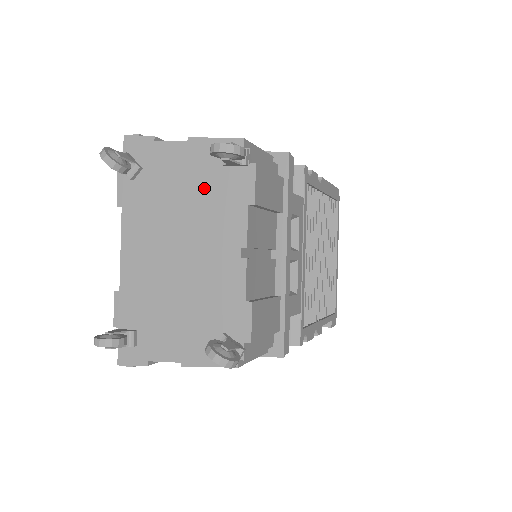
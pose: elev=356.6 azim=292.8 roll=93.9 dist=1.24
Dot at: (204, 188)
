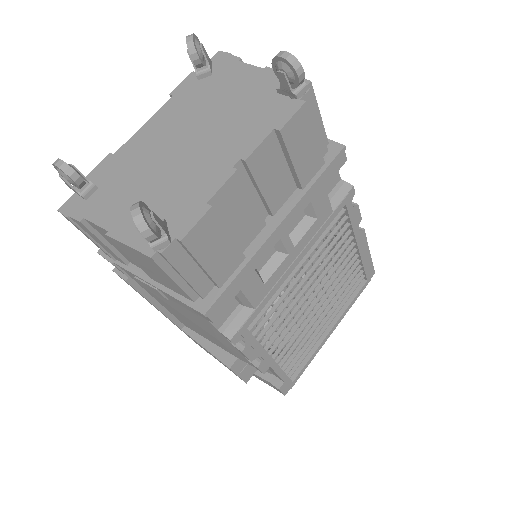
Dot at: (248, 104)
